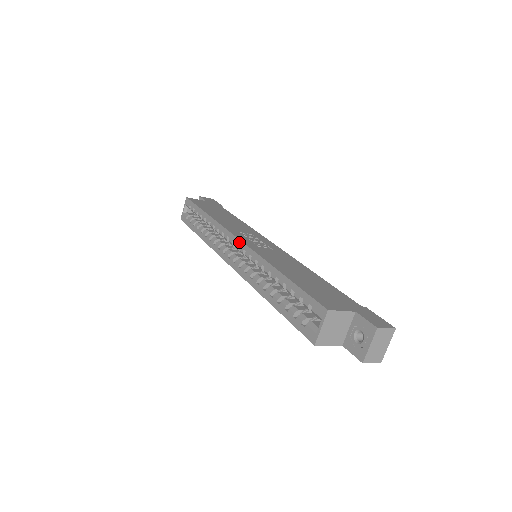
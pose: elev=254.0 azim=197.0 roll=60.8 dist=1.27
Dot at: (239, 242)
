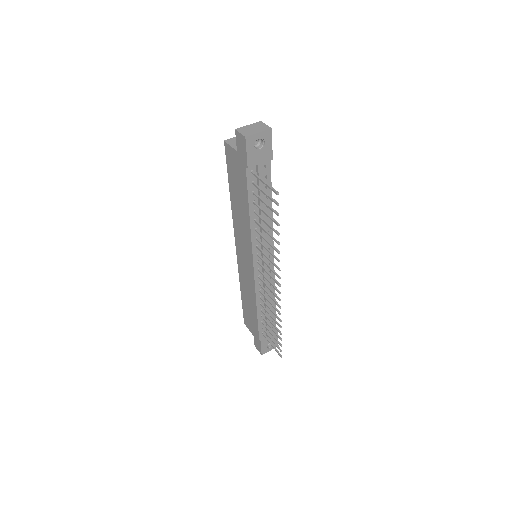
Dot at: occluded
